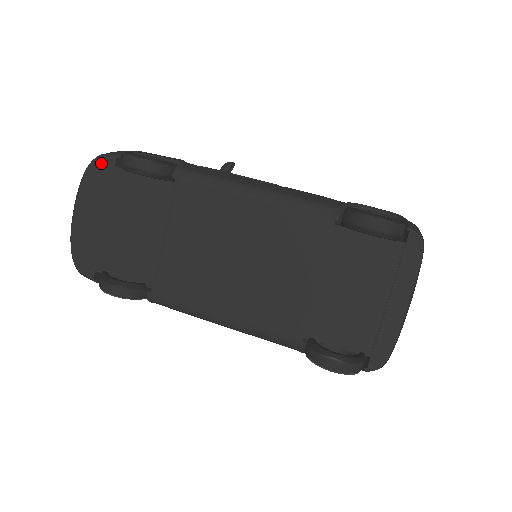
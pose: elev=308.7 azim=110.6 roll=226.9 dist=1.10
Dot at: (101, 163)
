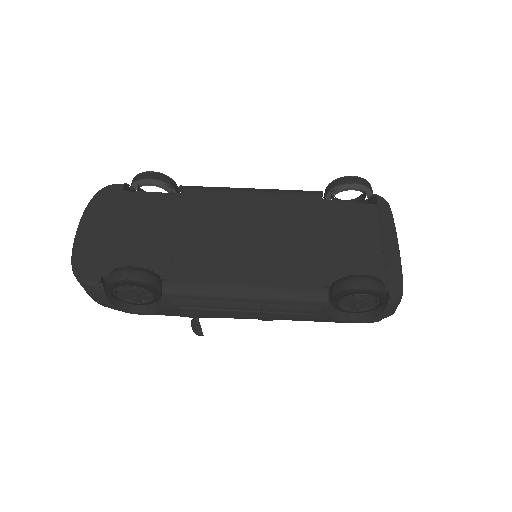
Dot at: (109, 190)
